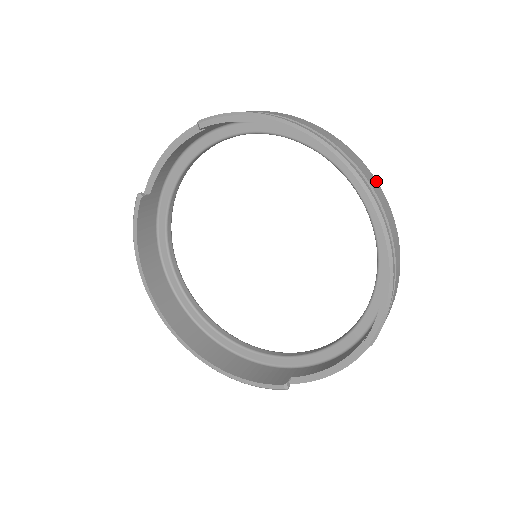
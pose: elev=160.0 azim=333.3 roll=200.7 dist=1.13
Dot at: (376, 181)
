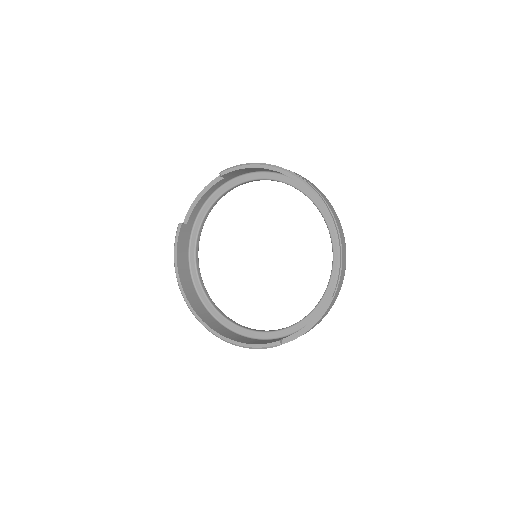
Dot at: occluded
